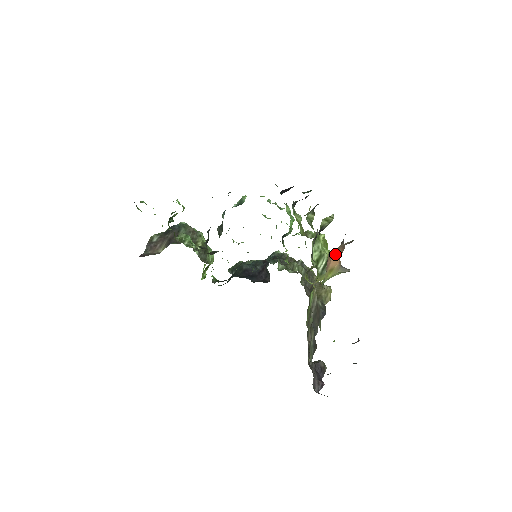
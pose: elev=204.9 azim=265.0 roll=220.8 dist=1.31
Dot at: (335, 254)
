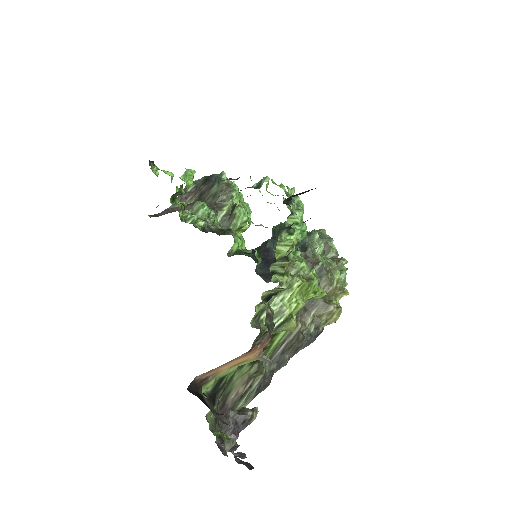
Dot at: (227, 363)
